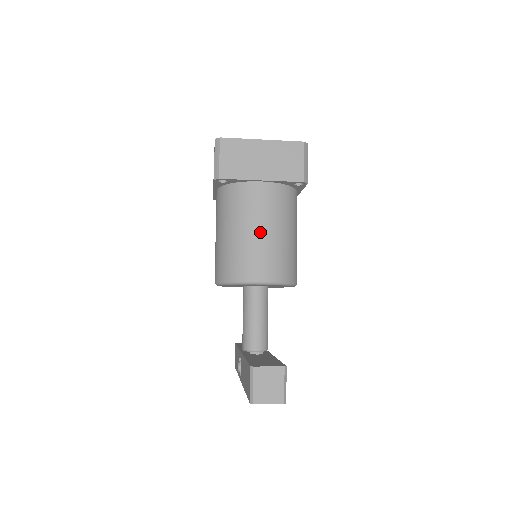
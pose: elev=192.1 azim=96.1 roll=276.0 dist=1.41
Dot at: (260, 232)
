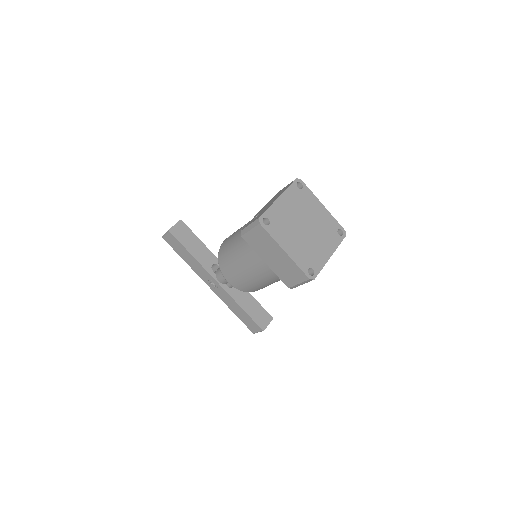
Dot at: occluded
